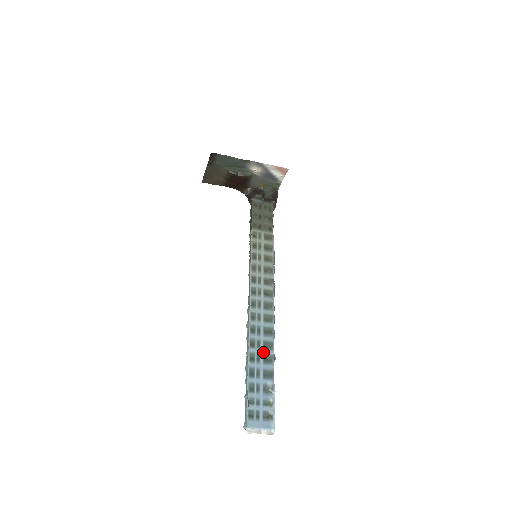
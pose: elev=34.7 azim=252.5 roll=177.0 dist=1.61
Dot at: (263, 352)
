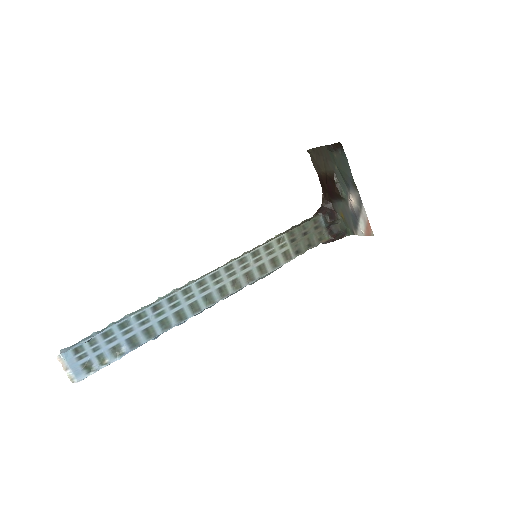
Dot at: (154, 323)
